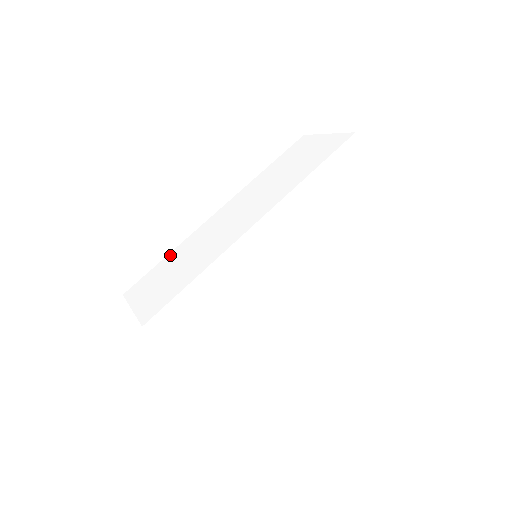
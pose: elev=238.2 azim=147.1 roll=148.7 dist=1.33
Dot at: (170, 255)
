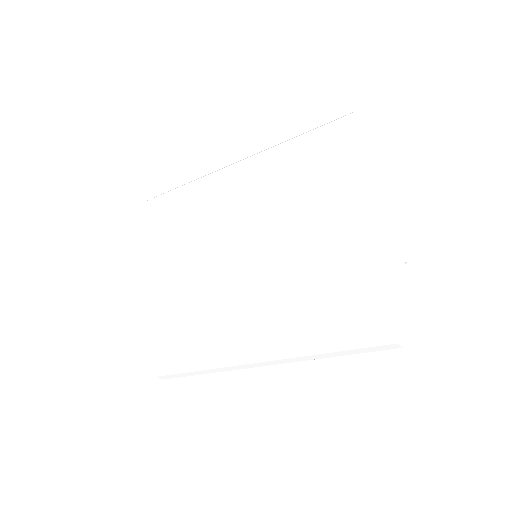
Dot at: (170, 225)
